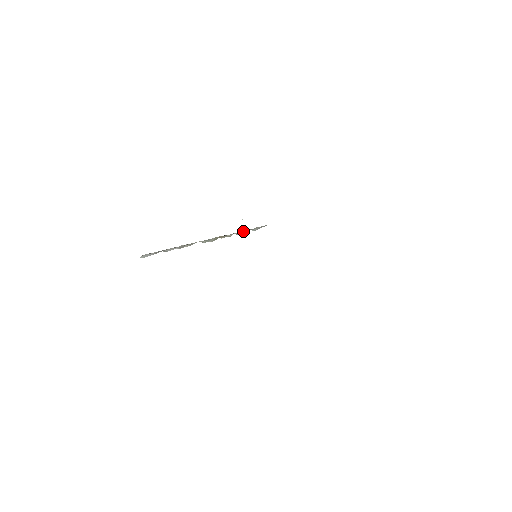
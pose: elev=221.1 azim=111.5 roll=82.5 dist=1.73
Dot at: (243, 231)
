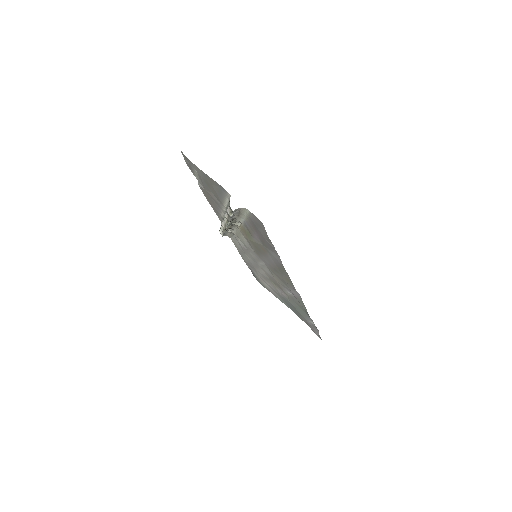
Dot at: (229, 231)
